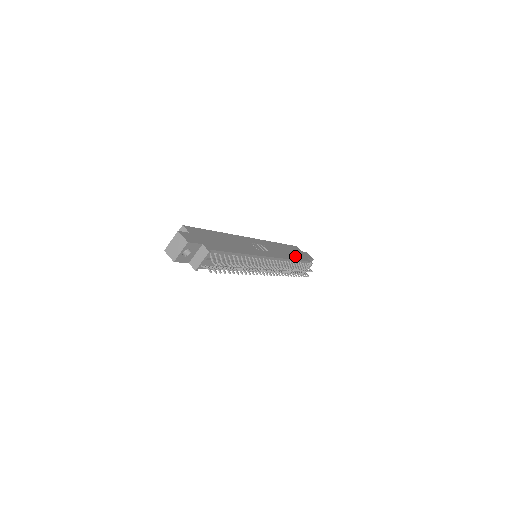
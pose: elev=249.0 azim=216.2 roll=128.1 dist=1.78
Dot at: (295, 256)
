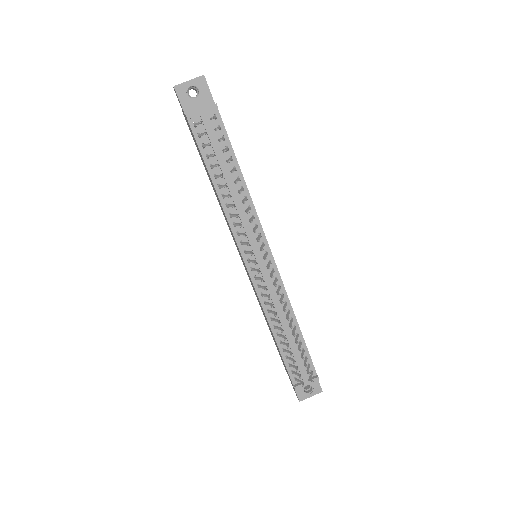
Dot at: occluded
